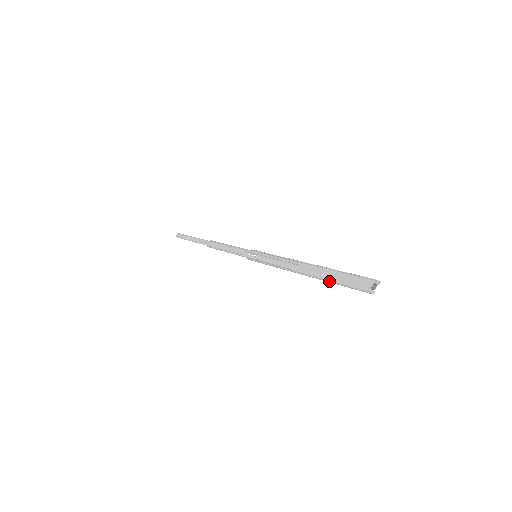
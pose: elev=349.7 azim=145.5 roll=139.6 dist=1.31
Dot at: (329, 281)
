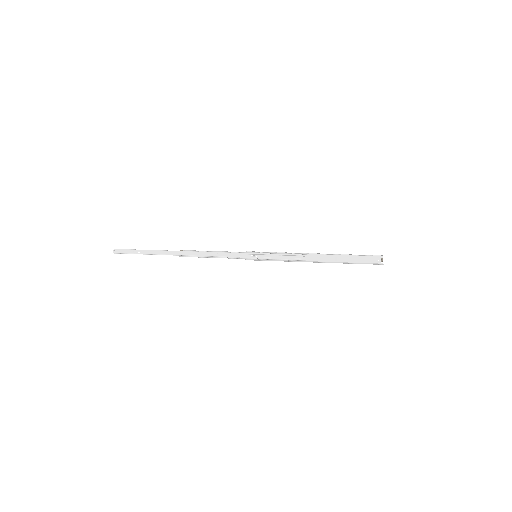
Dot at: (346, 263)
